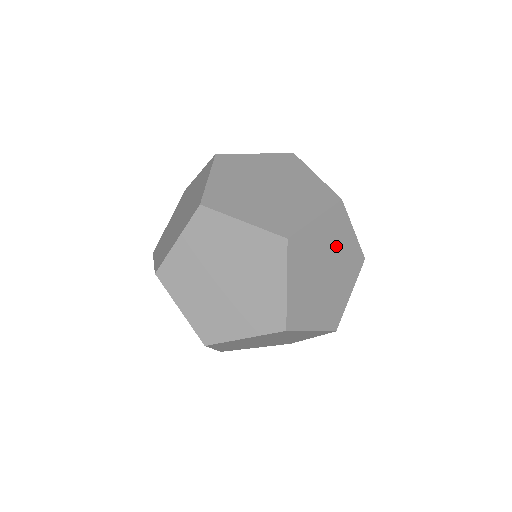
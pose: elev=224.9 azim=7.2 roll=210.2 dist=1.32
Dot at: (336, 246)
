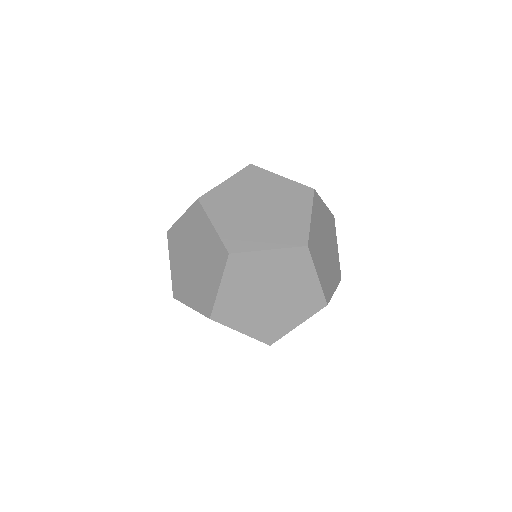
Dot at: (323, 224)
